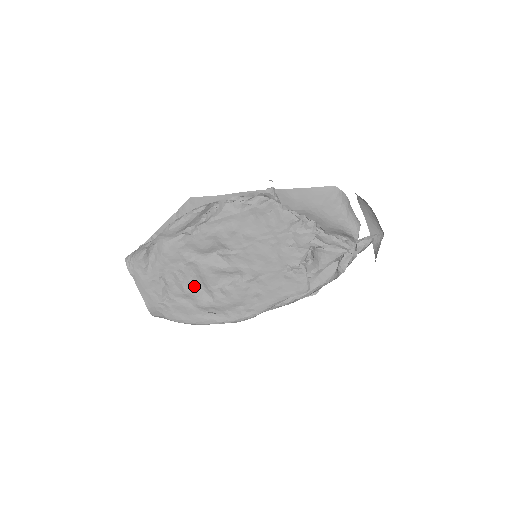
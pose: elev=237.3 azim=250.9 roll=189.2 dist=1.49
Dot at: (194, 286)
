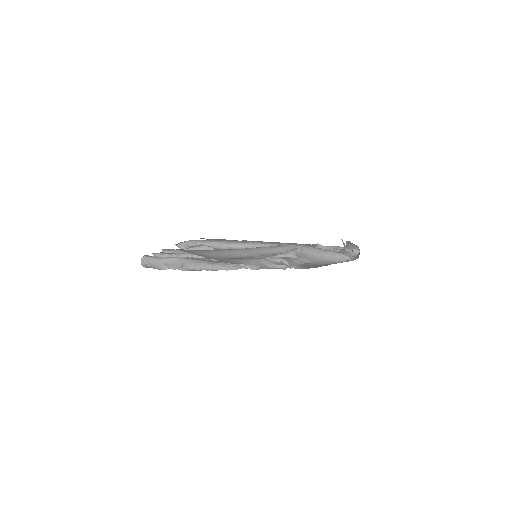
Dot at: occluded
